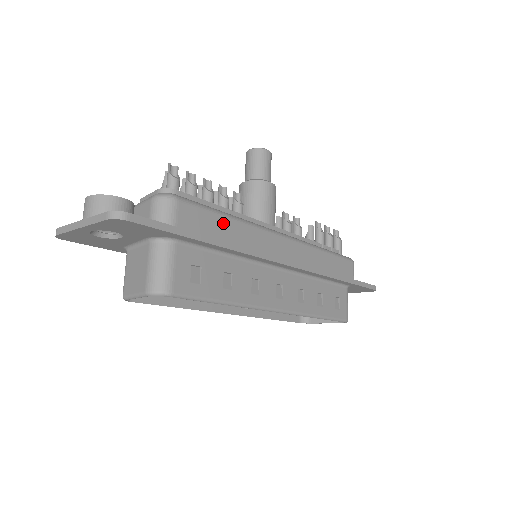
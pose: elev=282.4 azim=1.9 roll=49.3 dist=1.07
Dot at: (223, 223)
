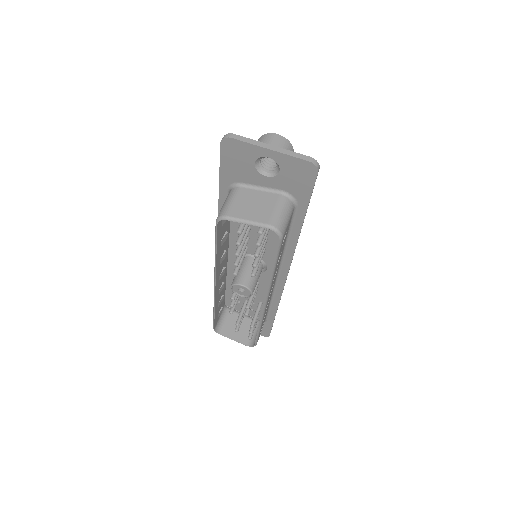
Dot at: occluded
